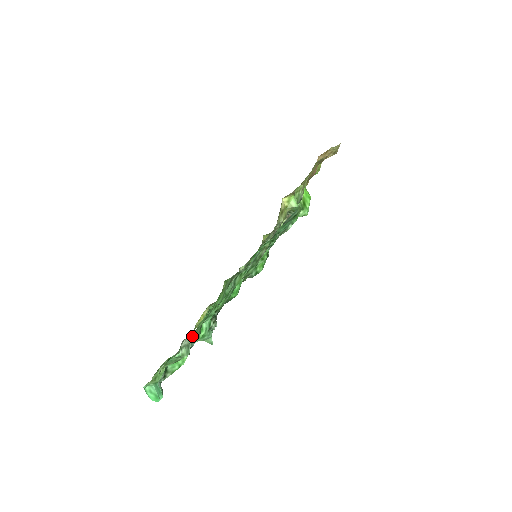
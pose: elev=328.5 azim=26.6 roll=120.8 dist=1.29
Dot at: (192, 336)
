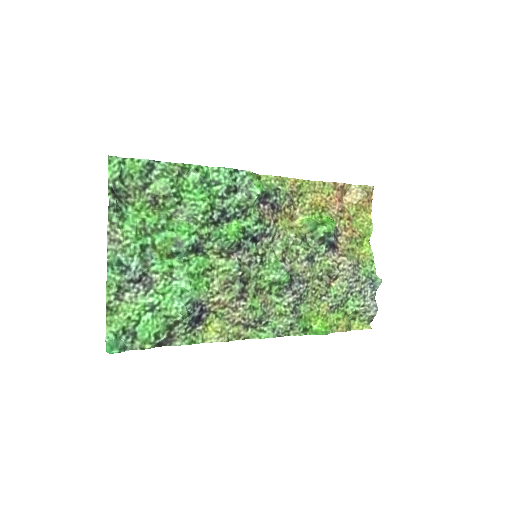
Dot at: (121, 245)
